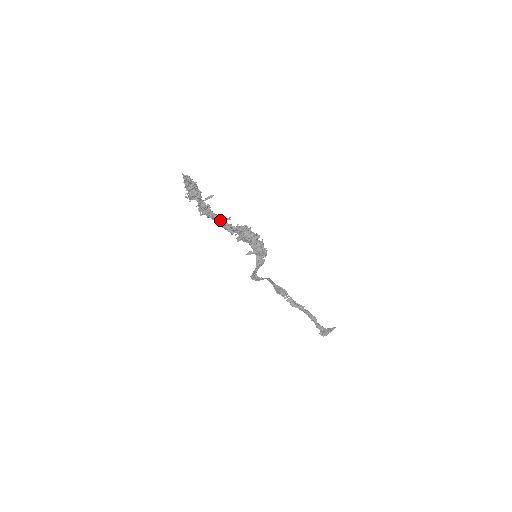
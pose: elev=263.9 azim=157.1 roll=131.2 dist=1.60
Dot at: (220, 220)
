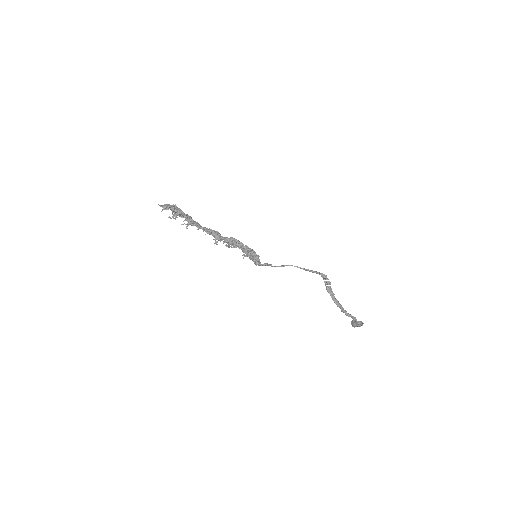
Dot at: (206, 232)
